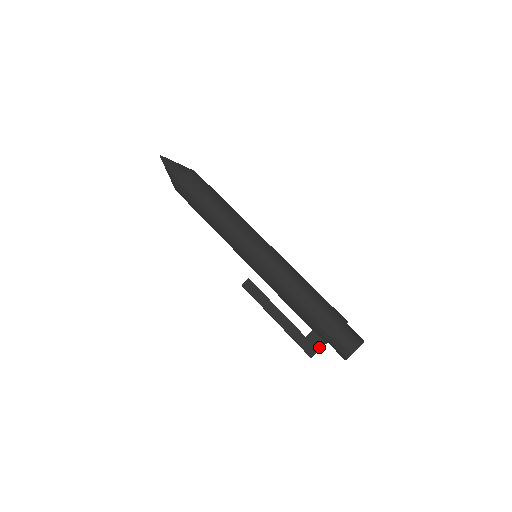
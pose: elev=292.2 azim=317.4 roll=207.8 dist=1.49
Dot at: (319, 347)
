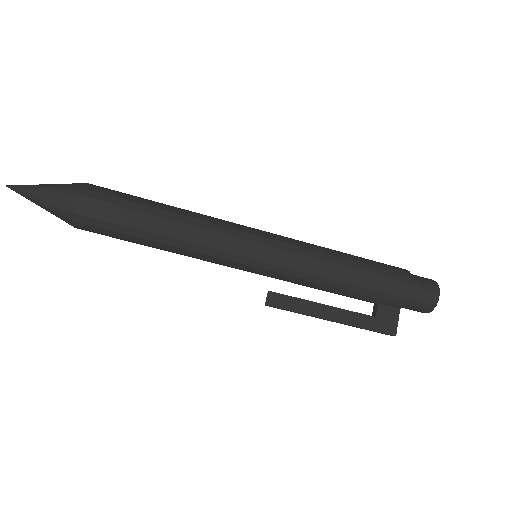
Dot at: (396, 319)
